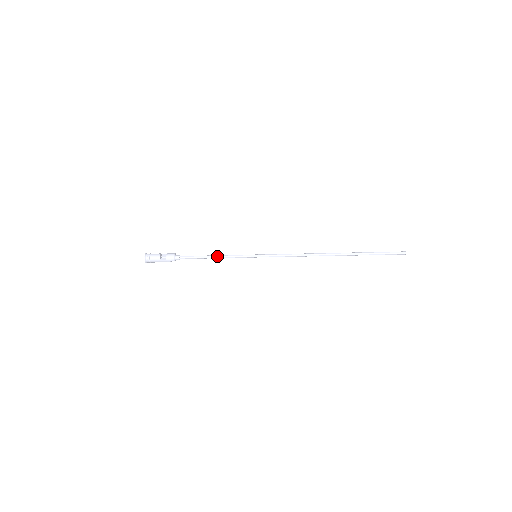
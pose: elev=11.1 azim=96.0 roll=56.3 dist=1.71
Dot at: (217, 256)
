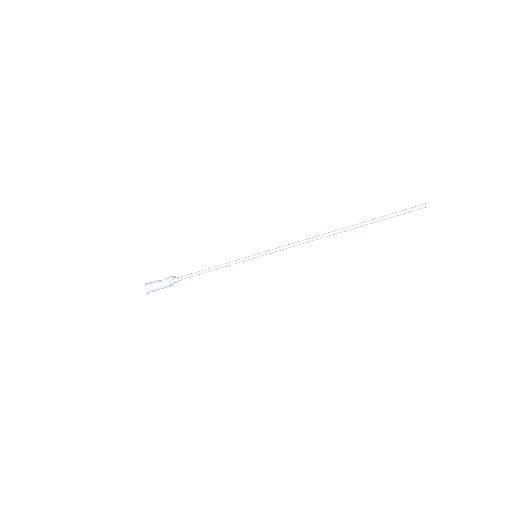
Dot at: (216, 266)
